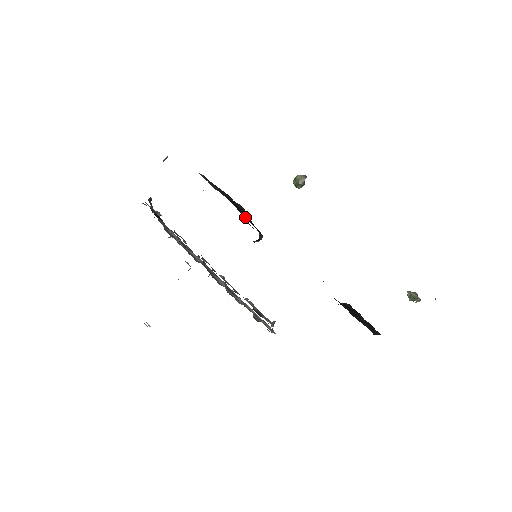
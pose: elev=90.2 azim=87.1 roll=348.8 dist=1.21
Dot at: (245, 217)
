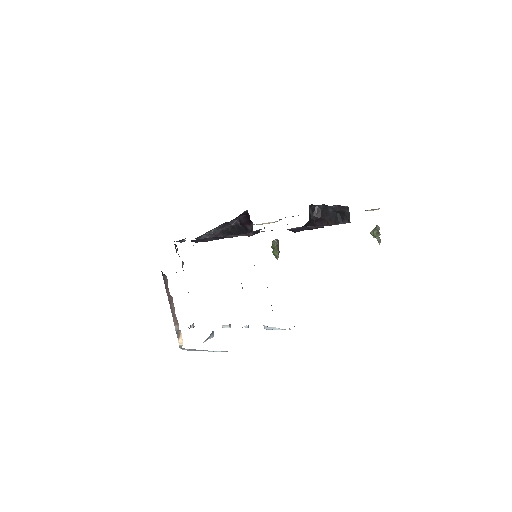
Dot at: occluded
